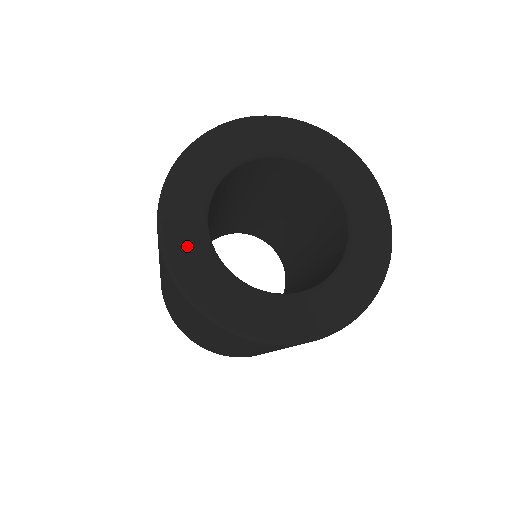
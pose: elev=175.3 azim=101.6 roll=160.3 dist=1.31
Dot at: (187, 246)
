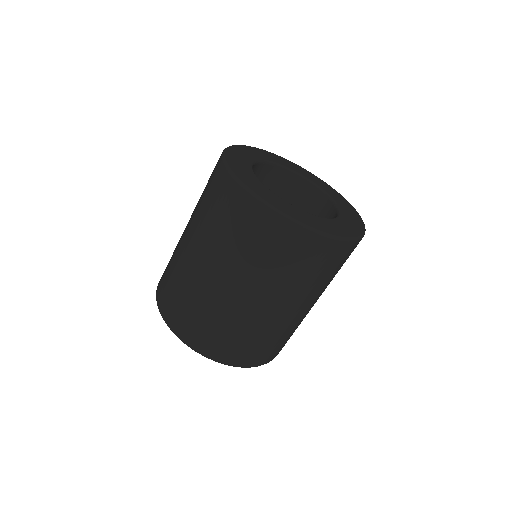
Dot at: (241, 168)
